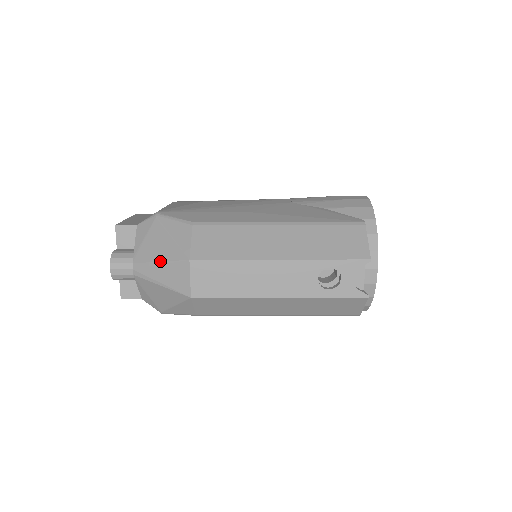
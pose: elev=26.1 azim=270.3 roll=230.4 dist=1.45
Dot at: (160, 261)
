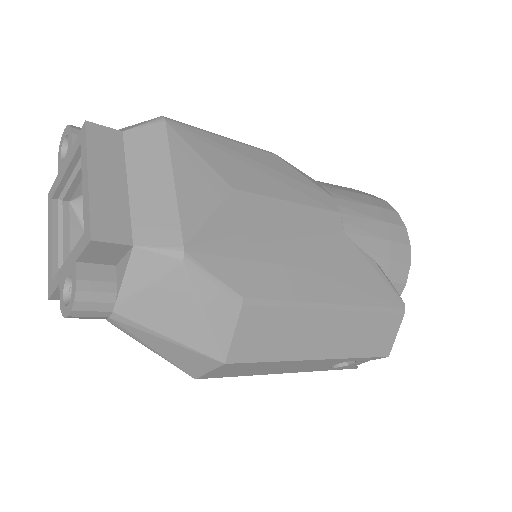
Dot at: (172, 339)
